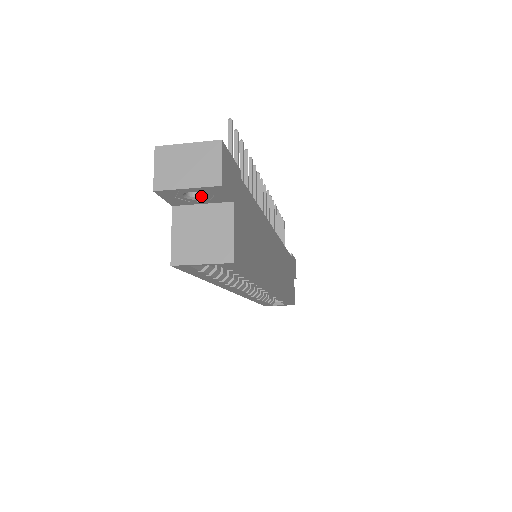
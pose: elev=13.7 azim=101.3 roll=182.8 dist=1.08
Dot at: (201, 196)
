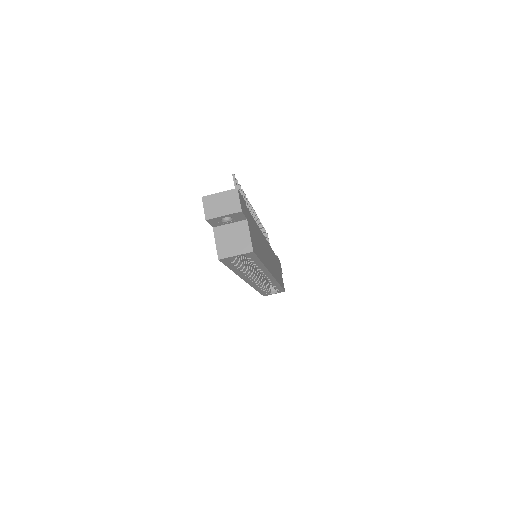
Dot at: (229, 219)
